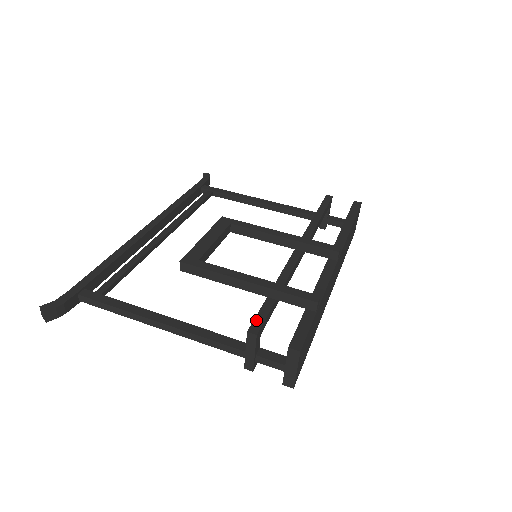
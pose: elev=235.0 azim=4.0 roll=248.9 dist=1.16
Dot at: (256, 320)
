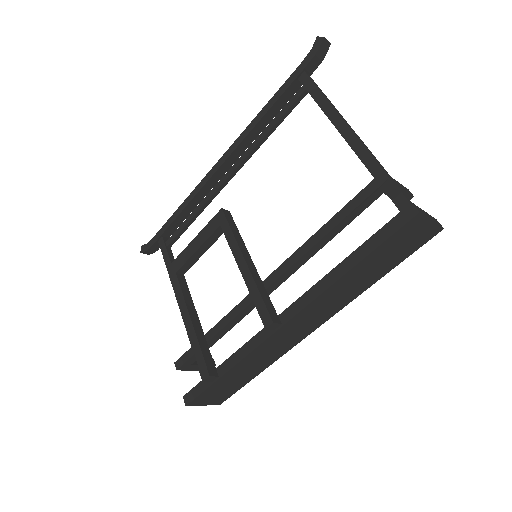
Dot at: (183, 356)
